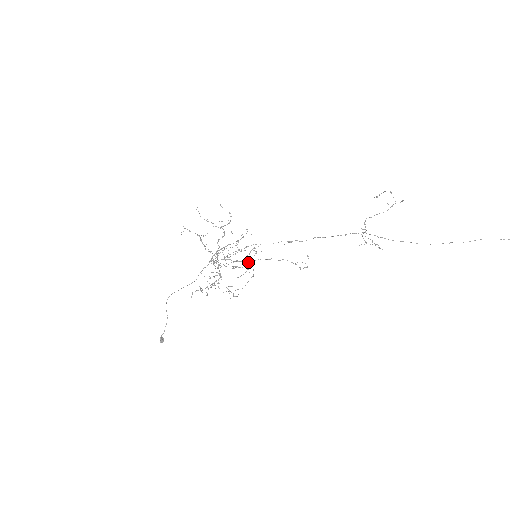
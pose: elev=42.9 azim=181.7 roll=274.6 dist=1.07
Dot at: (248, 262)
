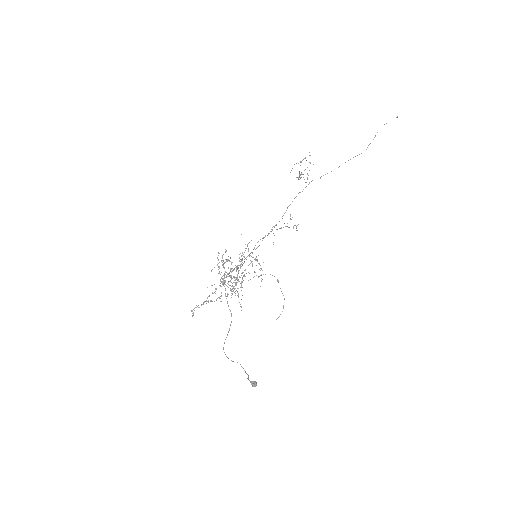
Dot at: (250, 255)
